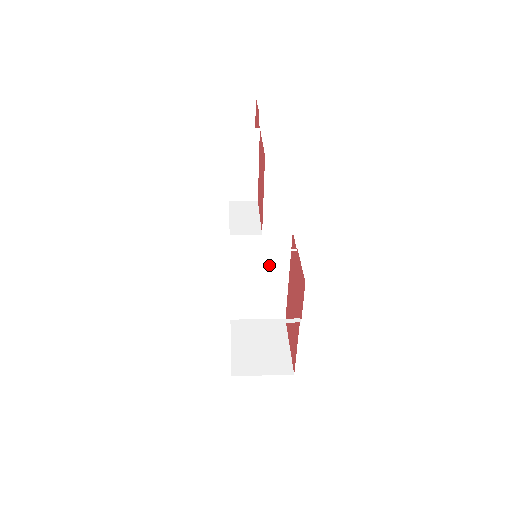
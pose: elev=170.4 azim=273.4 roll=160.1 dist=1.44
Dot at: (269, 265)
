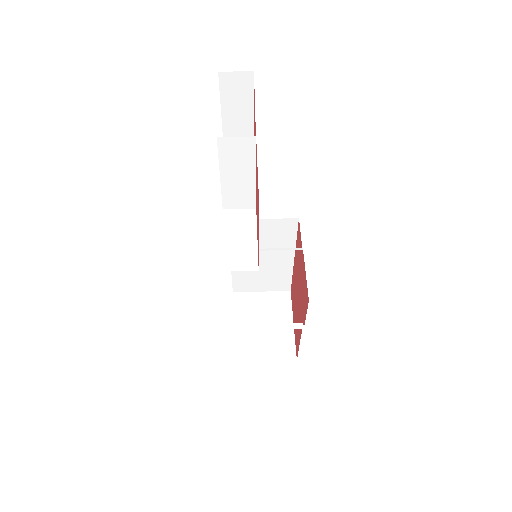
Dot at: (272, 247)
